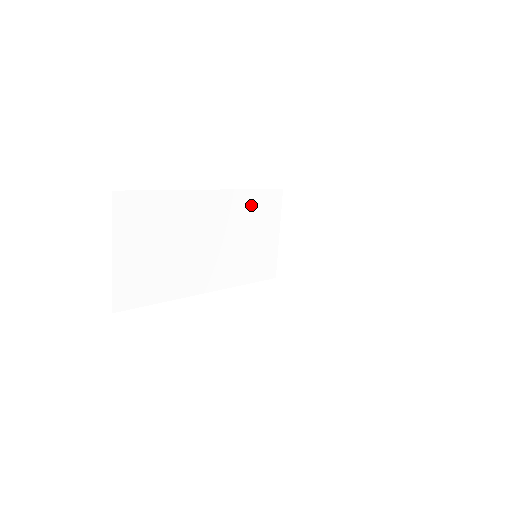
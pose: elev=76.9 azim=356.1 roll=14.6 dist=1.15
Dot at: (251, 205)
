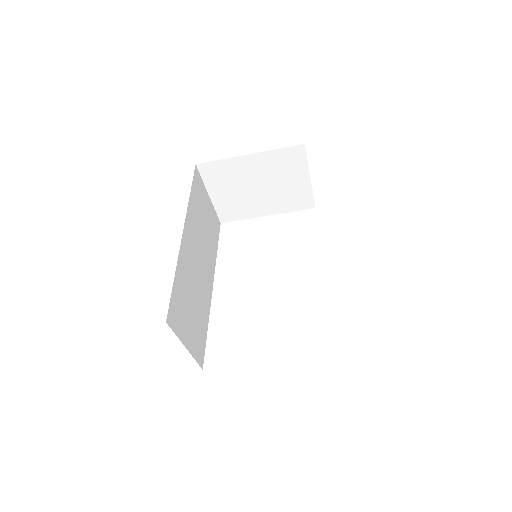
Dot at: (195, 205)
